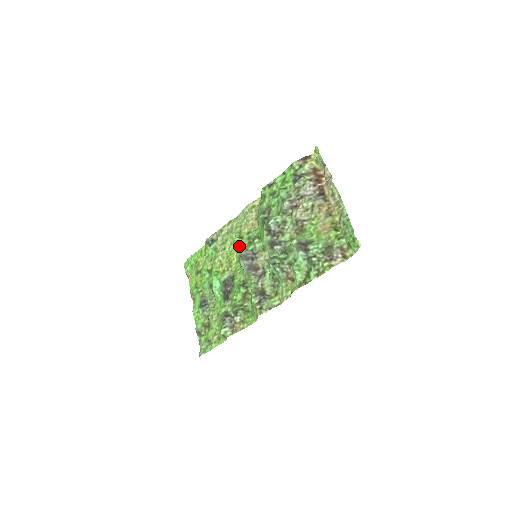
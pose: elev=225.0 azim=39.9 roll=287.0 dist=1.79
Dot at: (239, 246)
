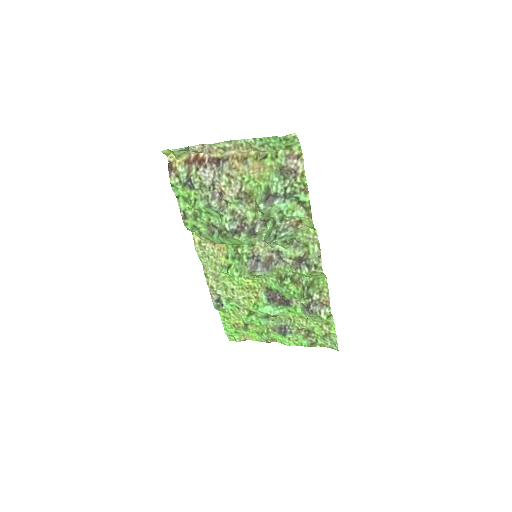
Dot at: (238, 271)
